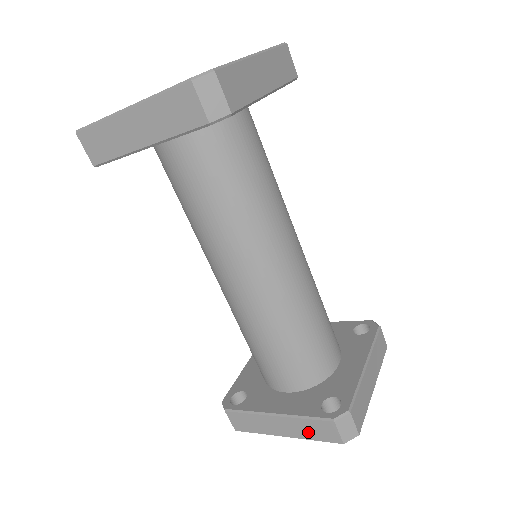
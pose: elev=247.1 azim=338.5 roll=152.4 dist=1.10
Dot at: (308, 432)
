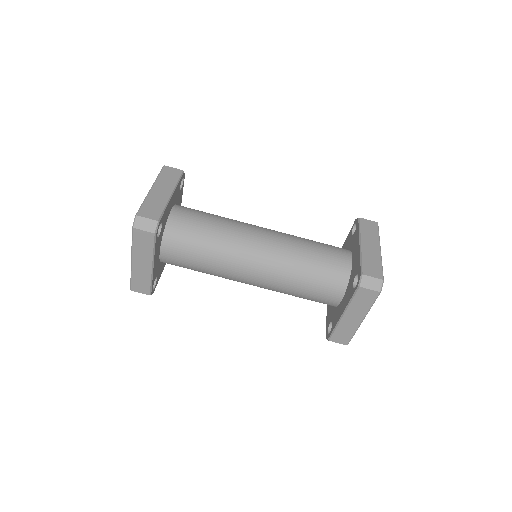
Dot at: (363, 306)
